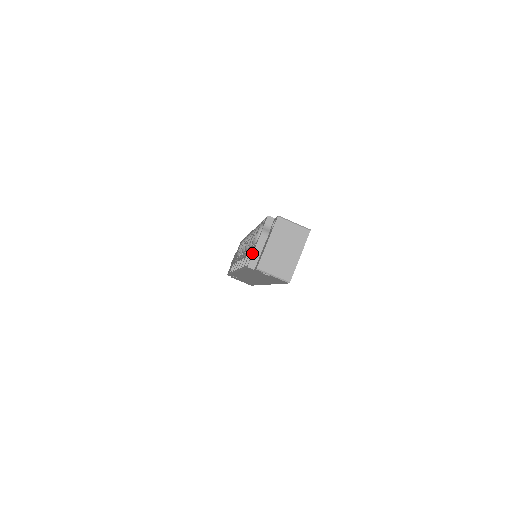
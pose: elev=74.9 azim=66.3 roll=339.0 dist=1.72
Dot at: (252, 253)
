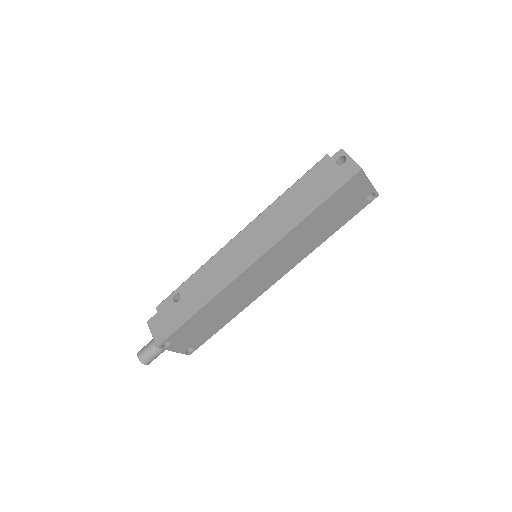
Dot at: occluded
